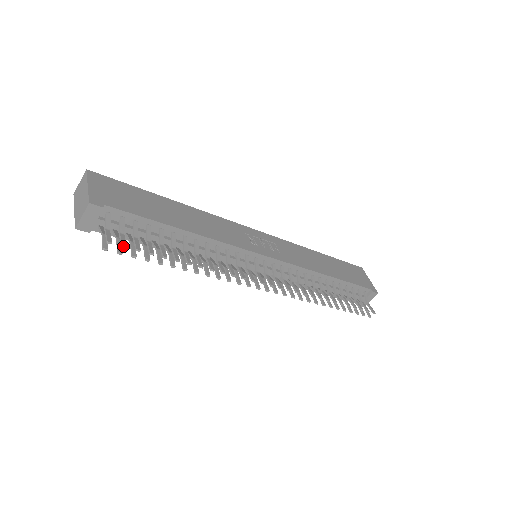
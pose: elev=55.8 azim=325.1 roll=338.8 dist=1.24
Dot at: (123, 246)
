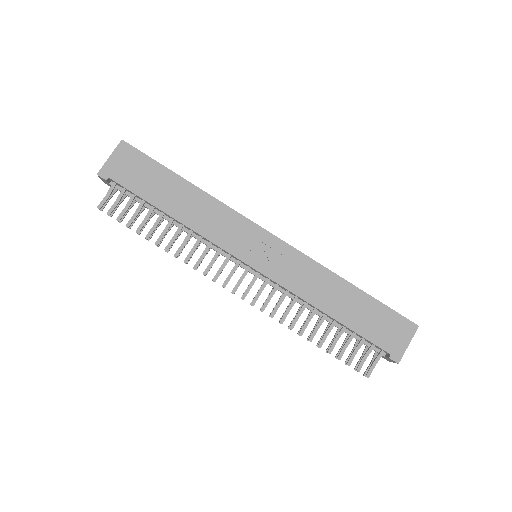
Dot at: (107, 213)
